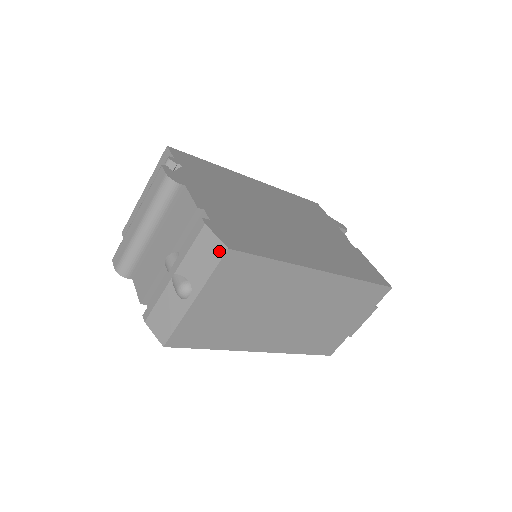
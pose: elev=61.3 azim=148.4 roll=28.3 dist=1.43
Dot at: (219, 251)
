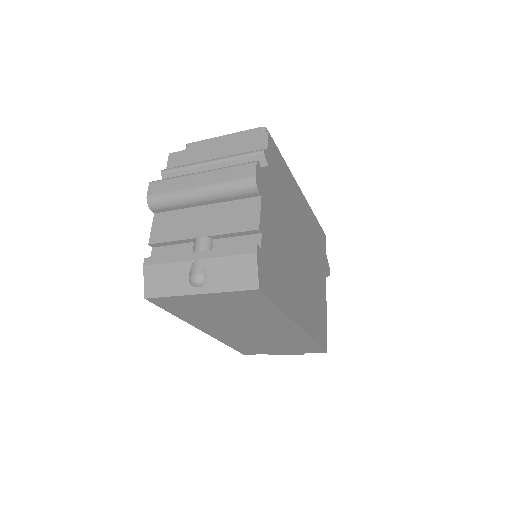
Dot at: (250, 283)
